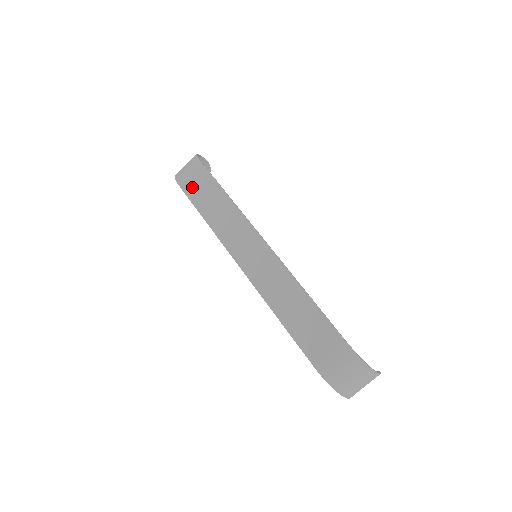
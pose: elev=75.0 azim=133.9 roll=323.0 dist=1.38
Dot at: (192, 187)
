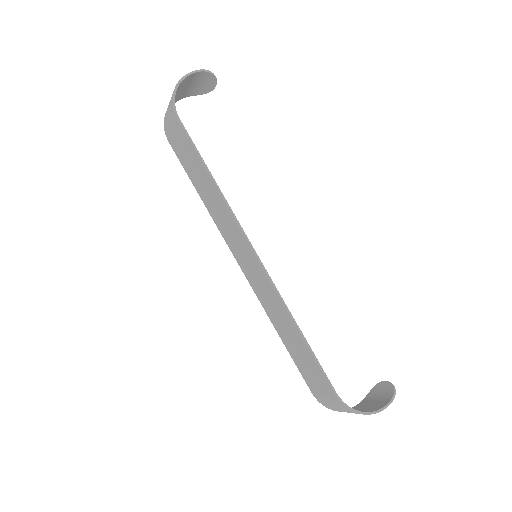
Dot at: (178, 149)
